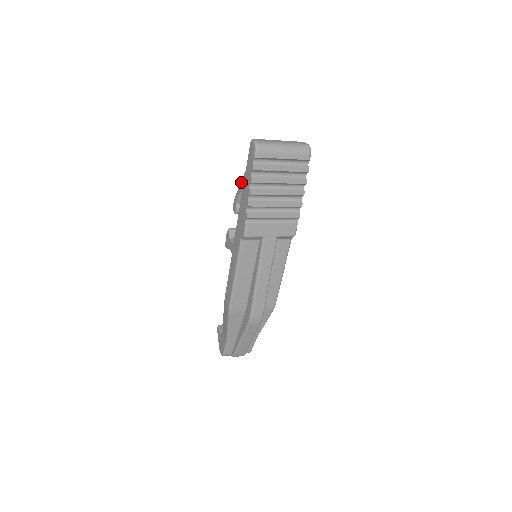
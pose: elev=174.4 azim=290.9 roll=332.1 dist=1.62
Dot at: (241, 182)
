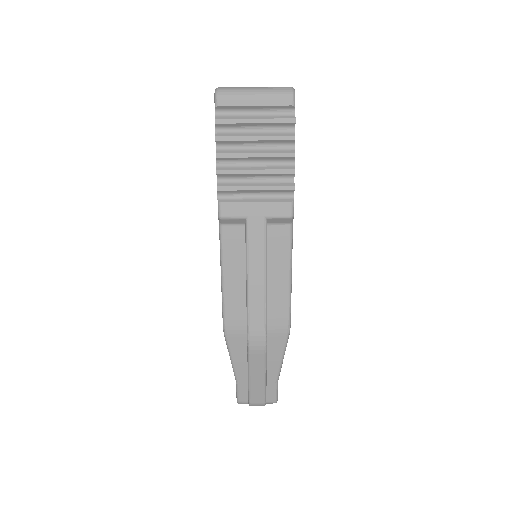
Dot at: occluded
